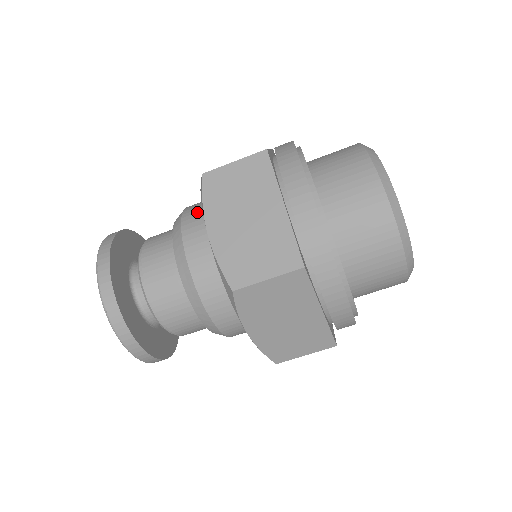
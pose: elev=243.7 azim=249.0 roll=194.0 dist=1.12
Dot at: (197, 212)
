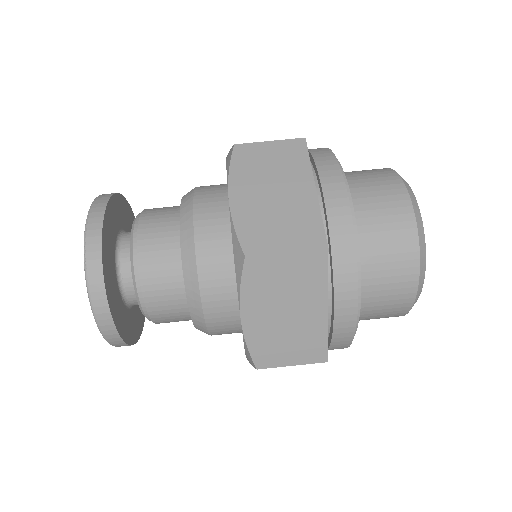
Dot at: (213, 188)
